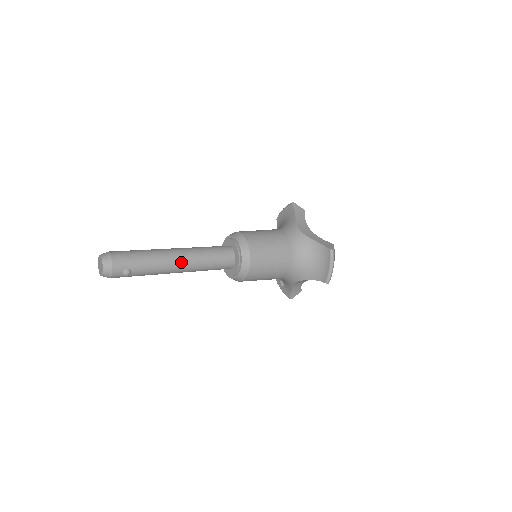
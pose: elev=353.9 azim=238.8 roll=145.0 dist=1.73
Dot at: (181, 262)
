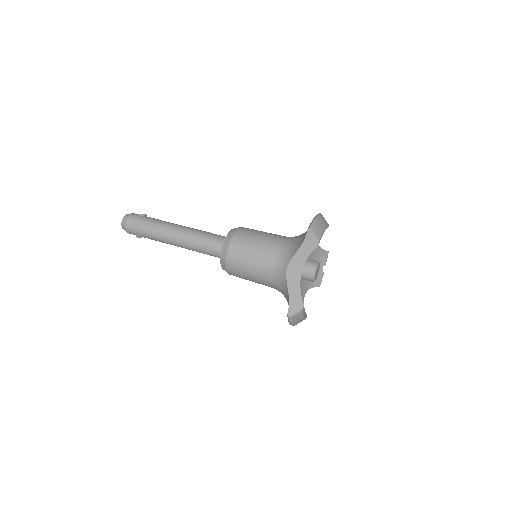
Dot at: (176, 245)
